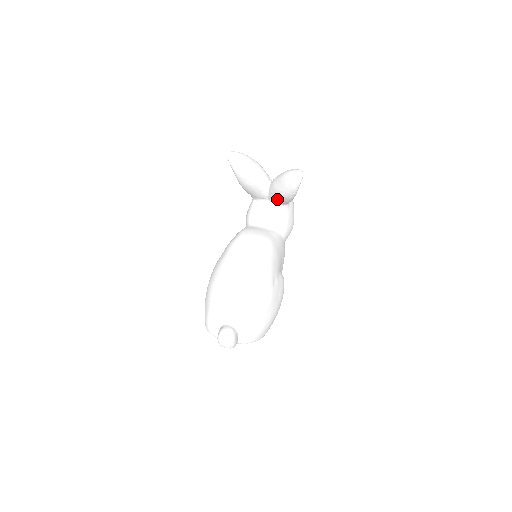
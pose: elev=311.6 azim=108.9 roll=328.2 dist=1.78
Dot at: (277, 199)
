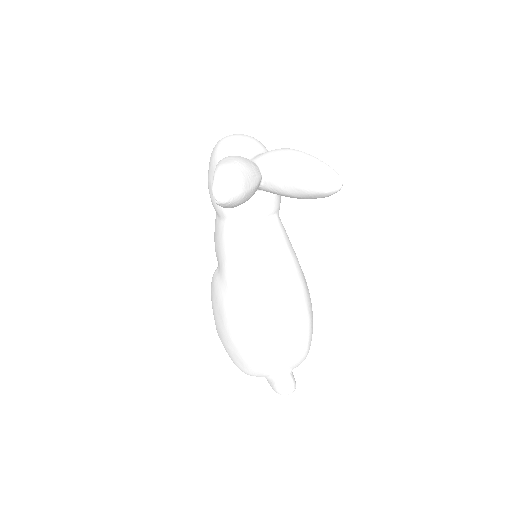
Dot at: occluded
